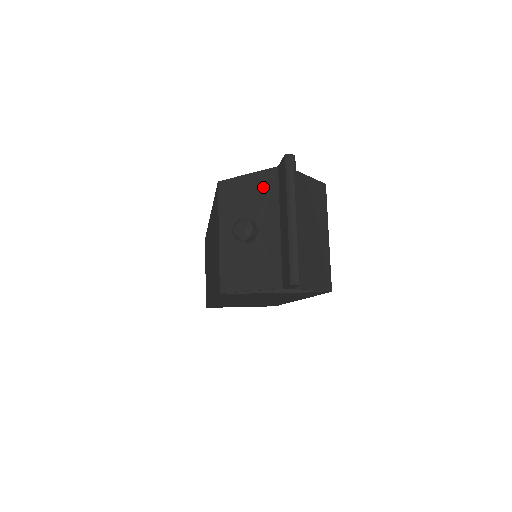
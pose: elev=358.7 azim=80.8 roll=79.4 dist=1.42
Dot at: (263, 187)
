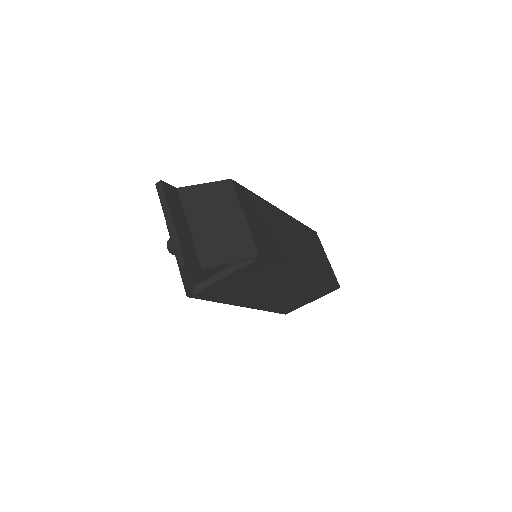
Dot at: occluded
